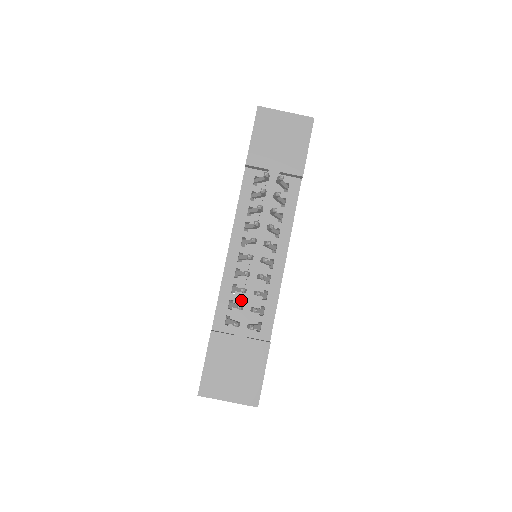
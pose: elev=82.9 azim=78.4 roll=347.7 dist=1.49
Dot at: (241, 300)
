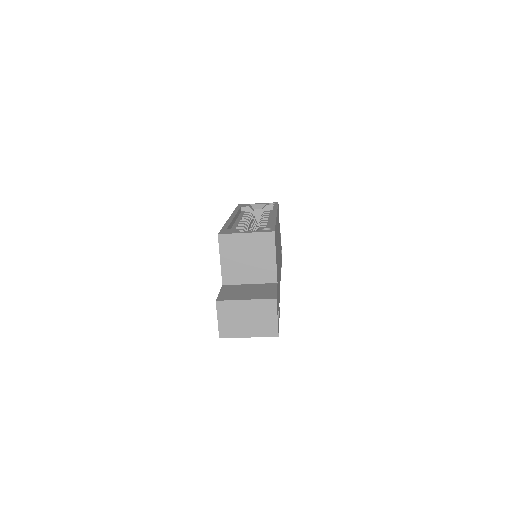
Dot at: occluded
